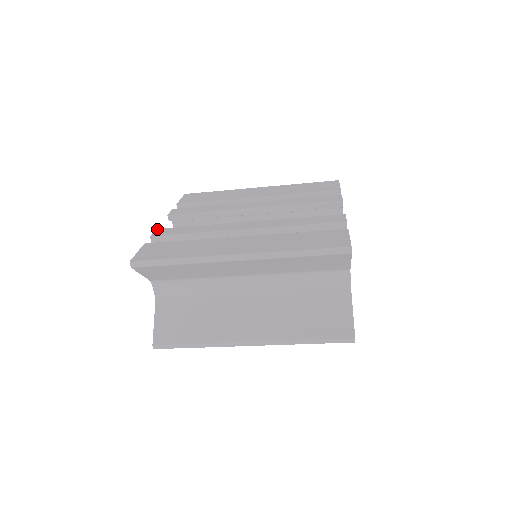
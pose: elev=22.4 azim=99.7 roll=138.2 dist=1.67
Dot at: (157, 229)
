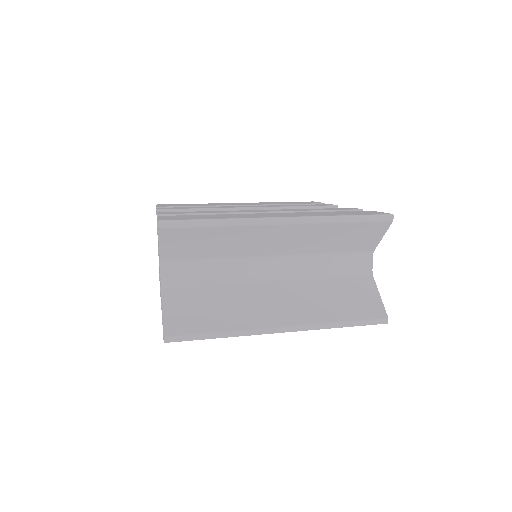
Dot at: (159, 212)
